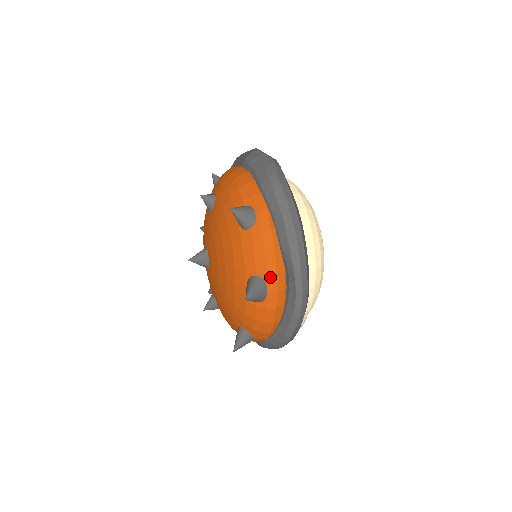
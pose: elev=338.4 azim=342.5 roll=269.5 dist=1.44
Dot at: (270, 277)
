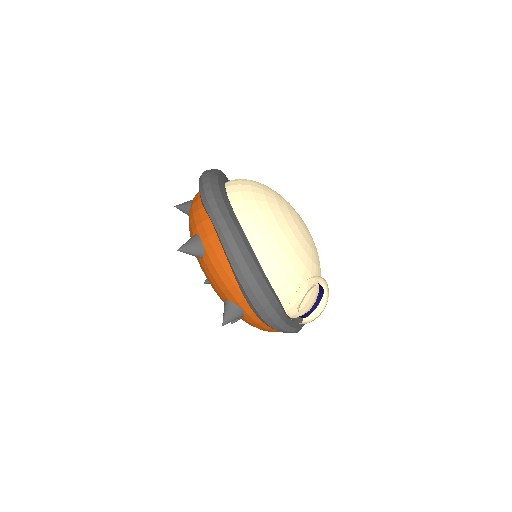
Dot at: (199, 229)
